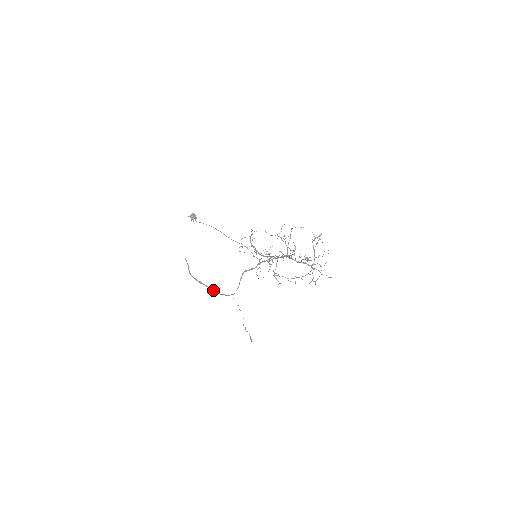
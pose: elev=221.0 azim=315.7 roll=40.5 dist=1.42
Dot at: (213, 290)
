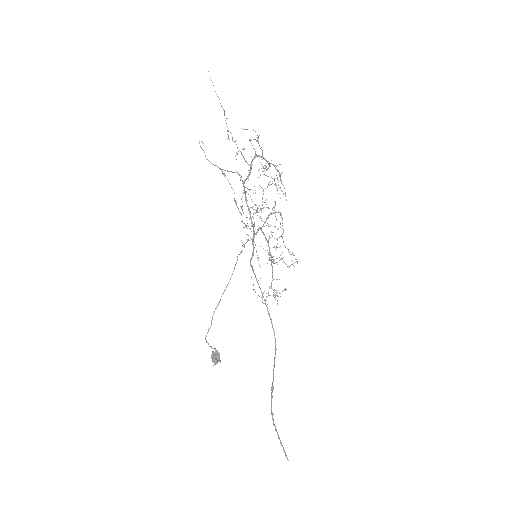
Dot at: (275, 354)
